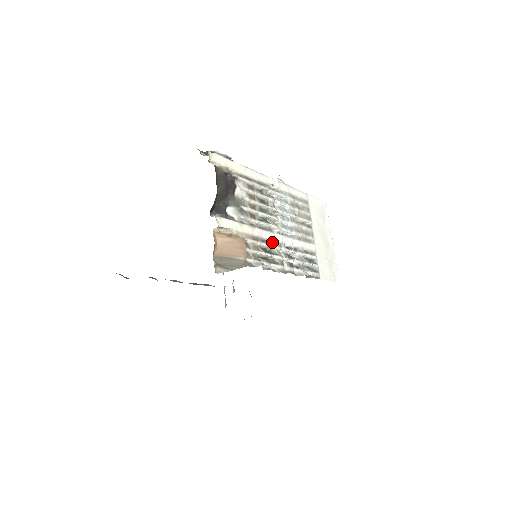
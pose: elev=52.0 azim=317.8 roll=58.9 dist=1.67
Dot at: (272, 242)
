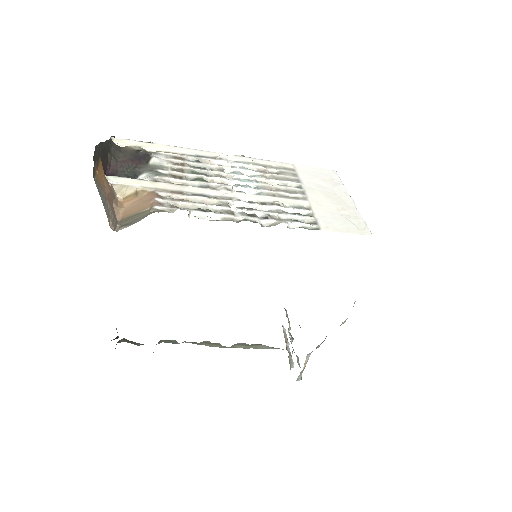
Dot at: (214, 197)
